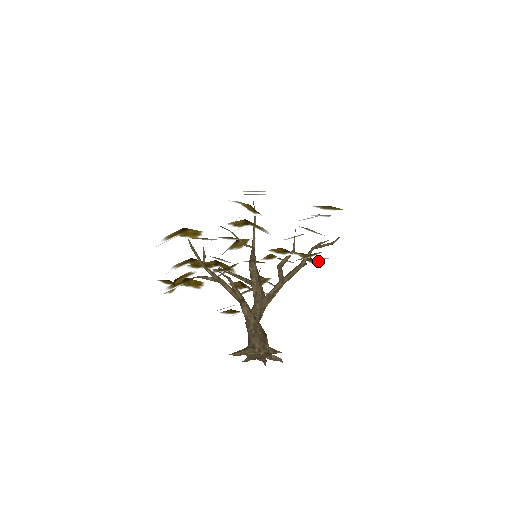
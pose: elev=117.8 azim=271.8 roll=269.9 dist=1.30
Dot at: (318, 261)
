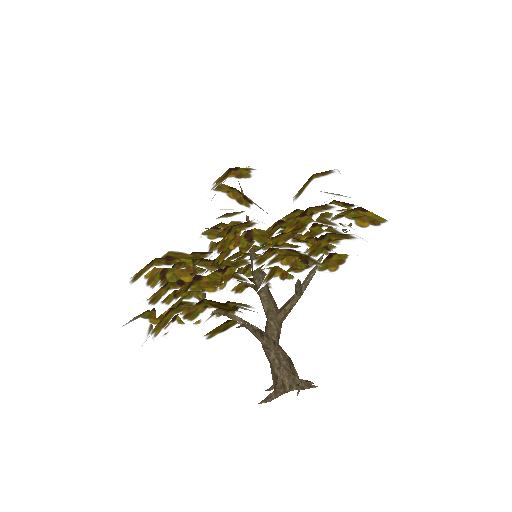
Dot at: occluded
